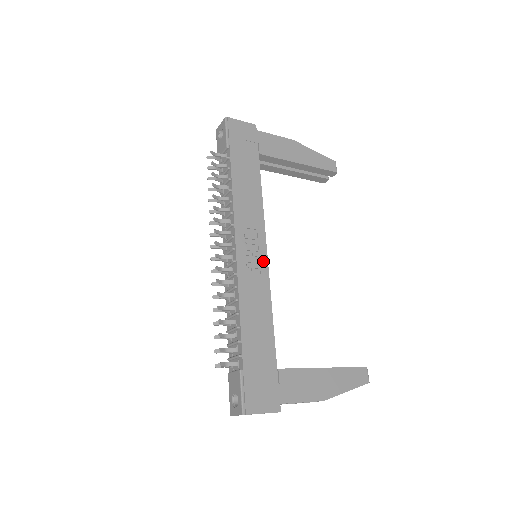
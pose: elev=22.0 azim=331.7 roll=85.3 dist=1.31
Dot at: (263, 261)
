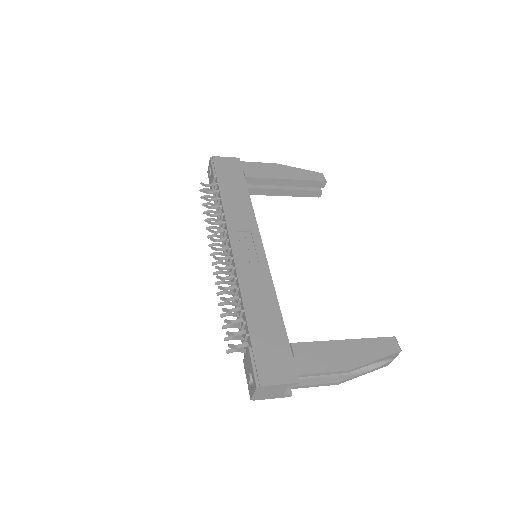
Dot at: (260, 255)
